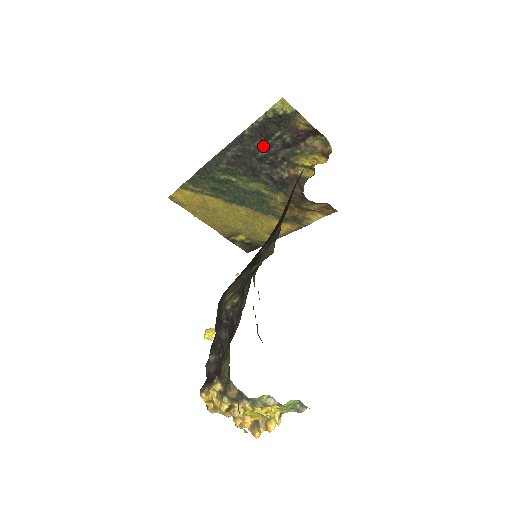
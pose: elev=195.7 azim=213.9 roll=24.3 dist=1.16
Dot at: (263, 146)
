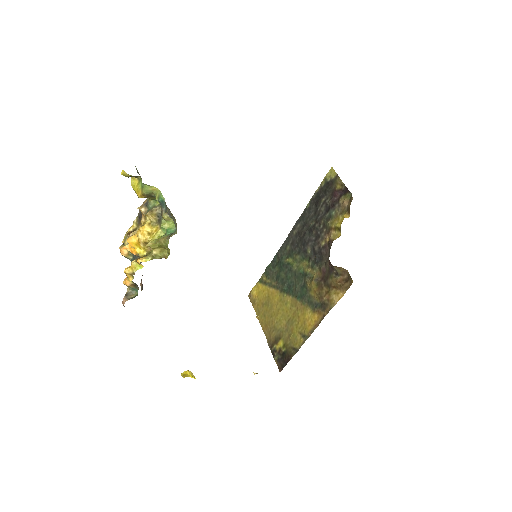
Dot at: (315, 216)
